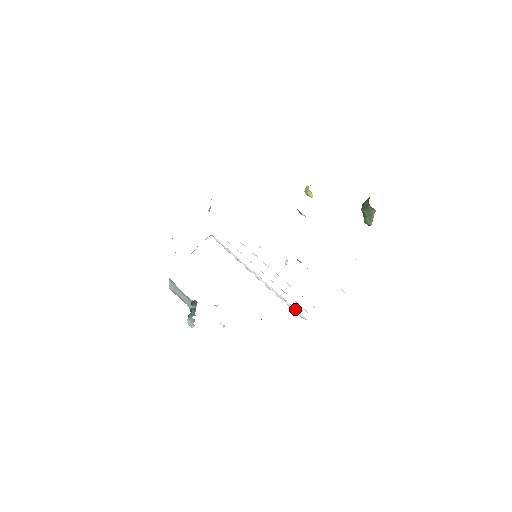
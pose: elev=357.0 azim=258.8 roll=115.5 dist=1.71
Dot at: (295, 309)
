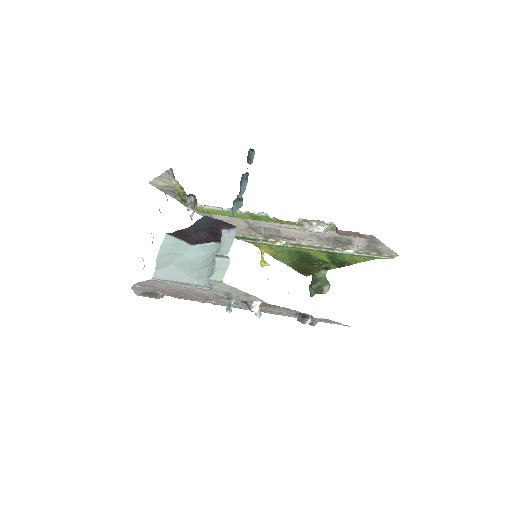
Dot at: occluded
